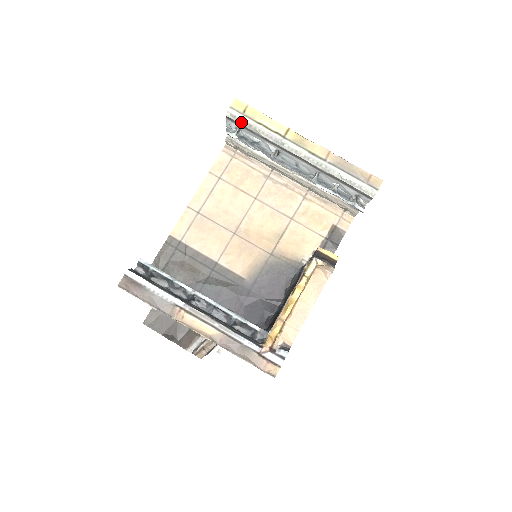
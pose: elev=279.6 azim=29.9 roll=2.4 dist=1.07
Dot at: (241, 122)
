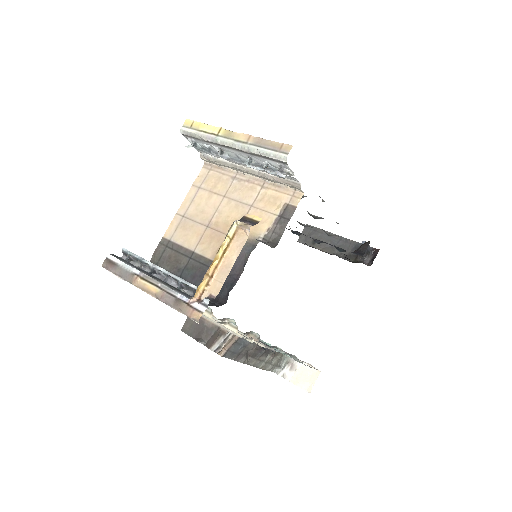
Dot at: (190, 134)
